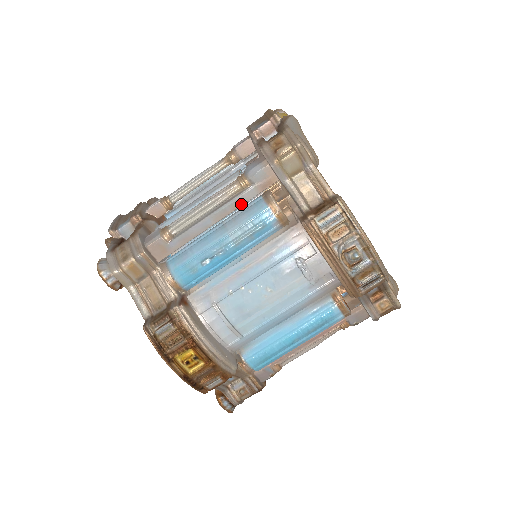
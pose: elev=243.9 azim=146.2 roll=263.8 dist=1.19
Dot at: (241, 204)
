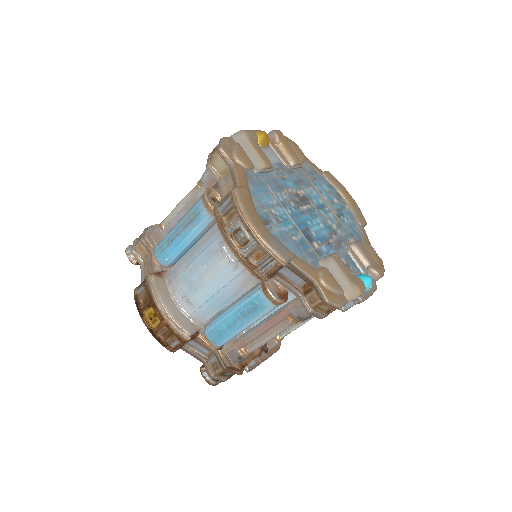
Dot at: occluded
